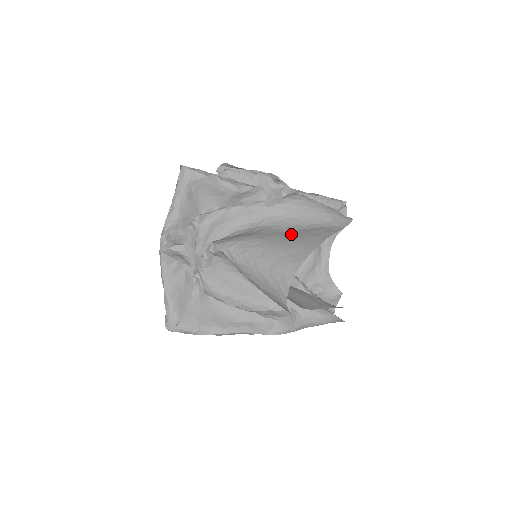
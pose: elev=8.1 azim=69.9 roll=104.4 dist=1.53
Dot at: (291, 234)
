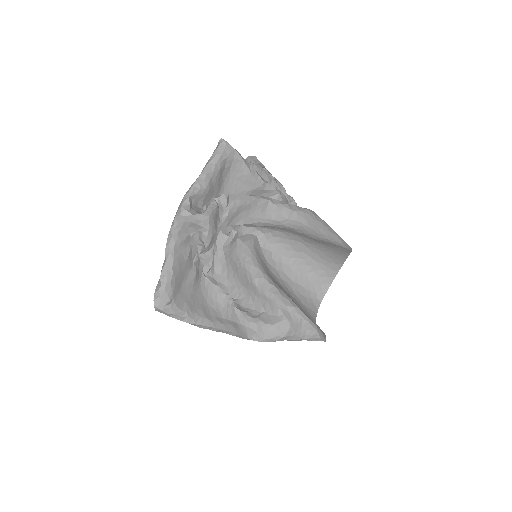
Dot at: (317, 240)
